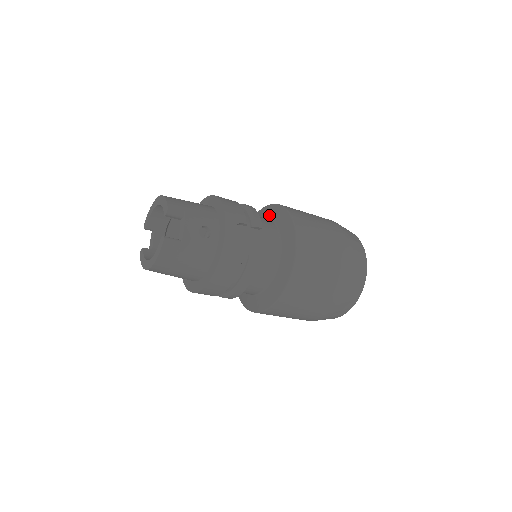
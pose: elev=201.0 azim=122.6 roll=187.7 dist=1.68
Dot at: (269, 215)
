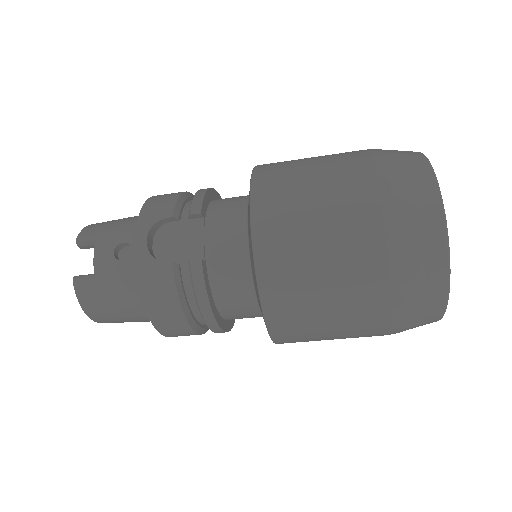
Dot at: occluded
